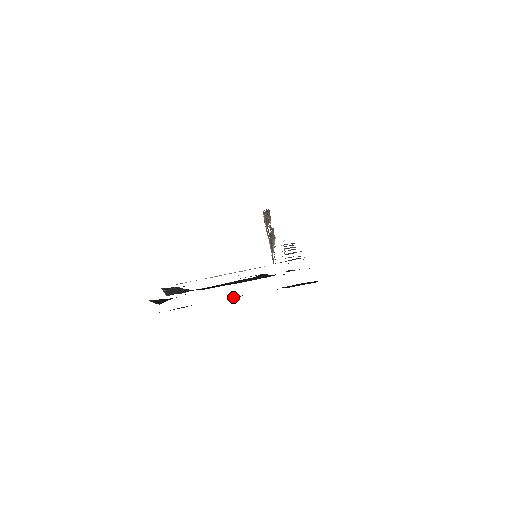
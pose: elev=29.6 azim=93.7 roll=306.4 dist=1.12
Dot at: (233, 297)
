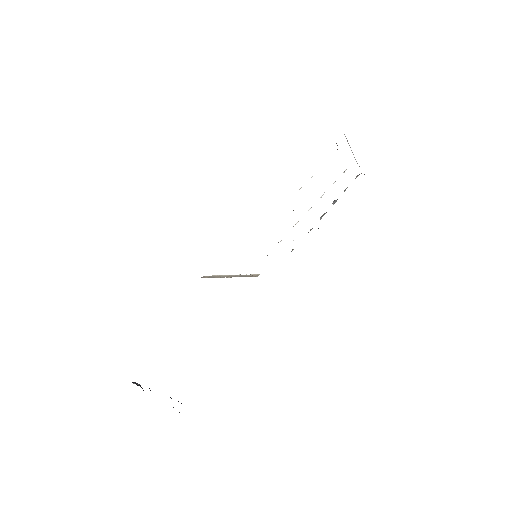
Dot at: occluded
